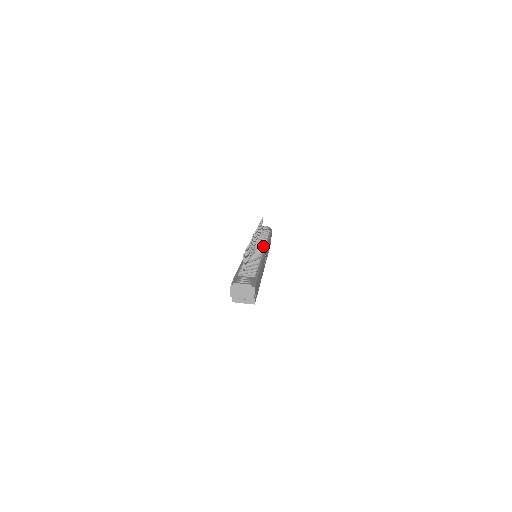
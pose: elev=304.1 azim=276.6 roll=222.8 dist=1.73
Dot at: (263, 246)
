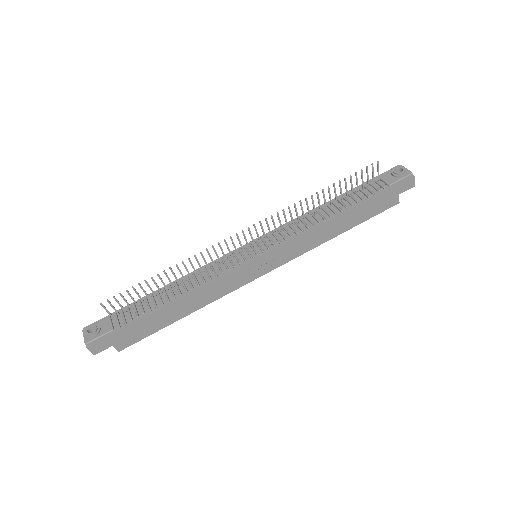
Dot at: (268, 246)
